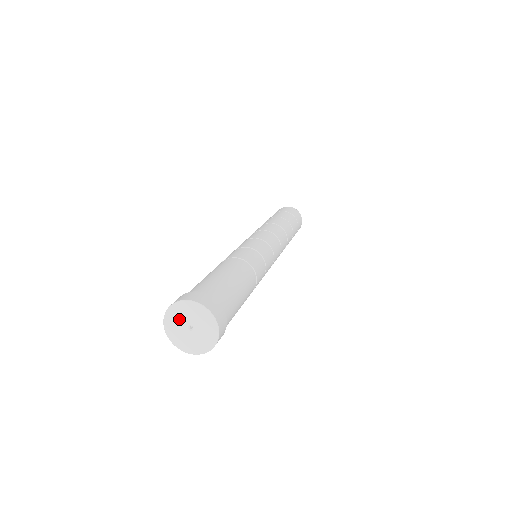
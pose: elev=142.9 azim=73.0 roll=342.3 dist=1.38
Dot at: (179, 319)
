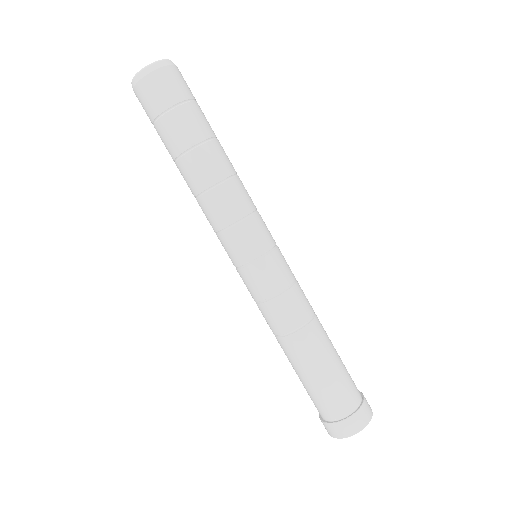
Dot at: occluded
